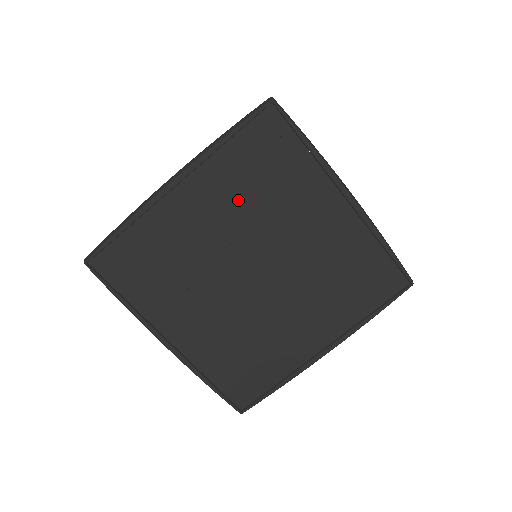
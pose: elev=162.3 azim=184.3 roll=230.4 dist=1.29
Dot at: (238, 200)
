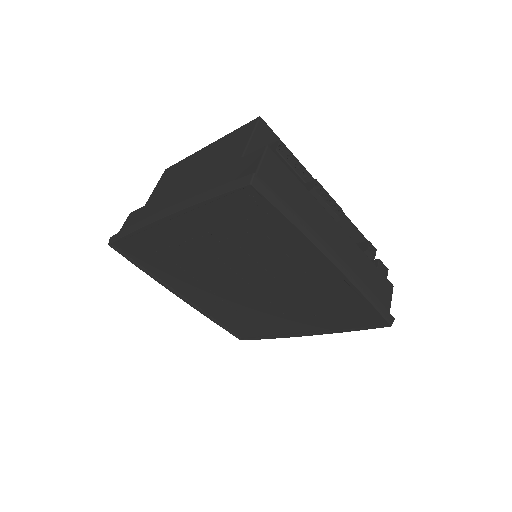
Dot at: (225, 240)
